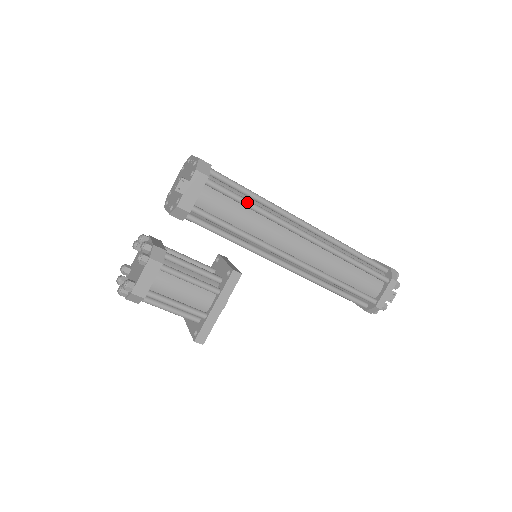
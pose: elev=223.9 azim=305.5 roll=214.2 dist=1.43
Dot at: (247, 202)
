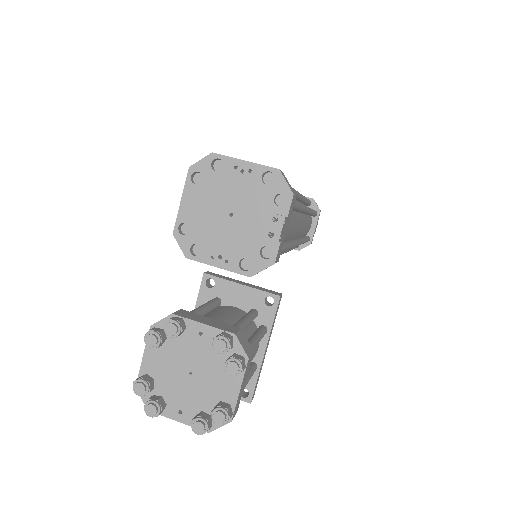
Dot at: (298, 205)
